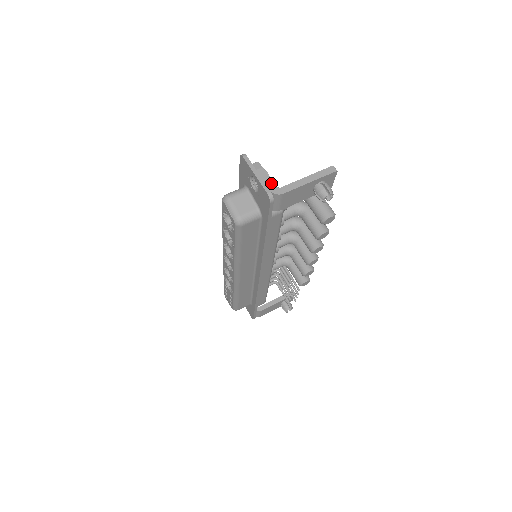
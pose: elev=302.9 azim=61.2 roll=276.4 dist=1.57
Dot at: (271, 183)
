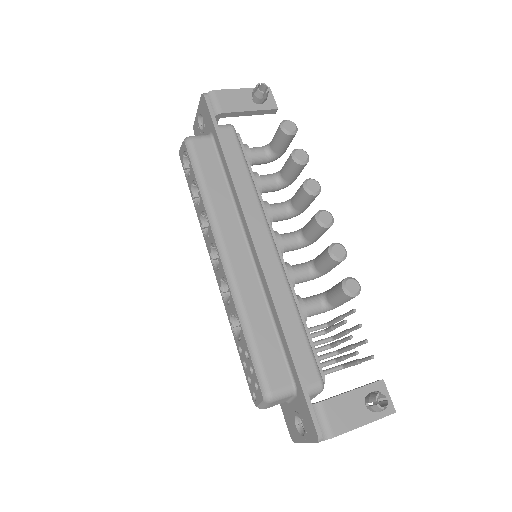
Dot at: occluded
